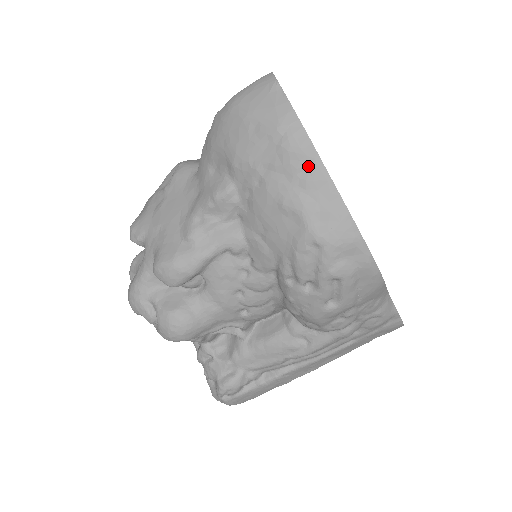
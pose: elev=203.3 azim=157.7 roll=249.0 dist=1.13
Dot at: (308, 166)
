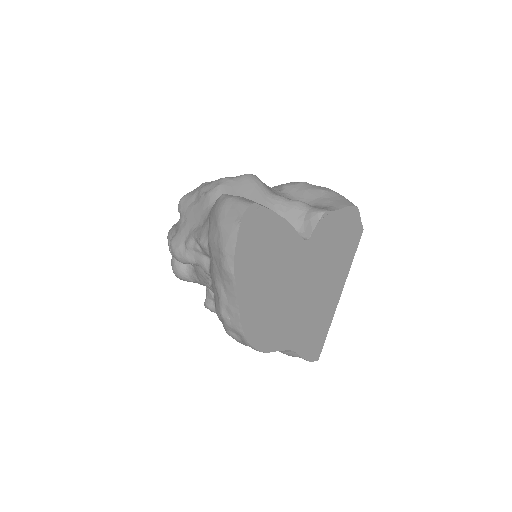
Dot at: (229, 282)
